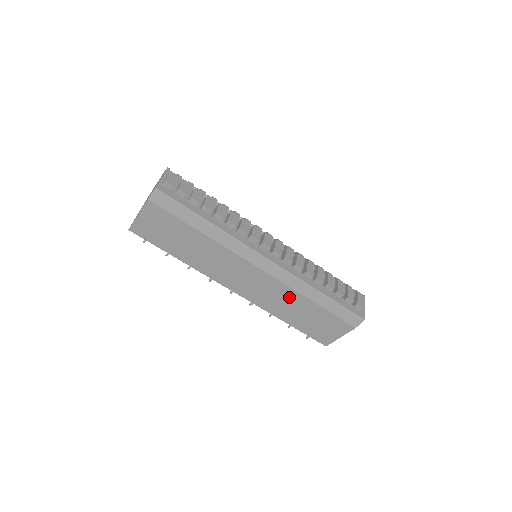
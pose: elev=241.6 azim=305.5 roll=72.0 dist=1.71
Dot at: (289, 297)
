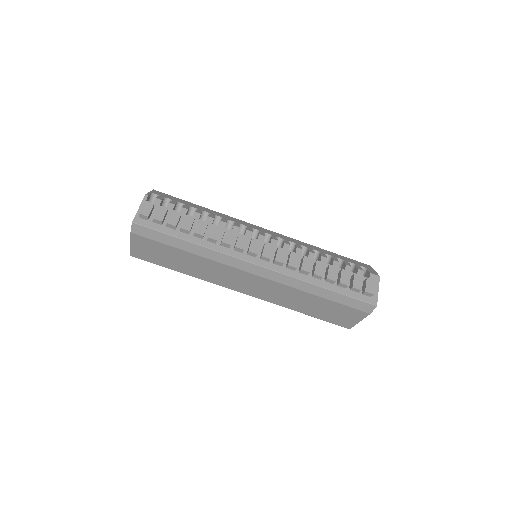
Dot at: (293, 294)
